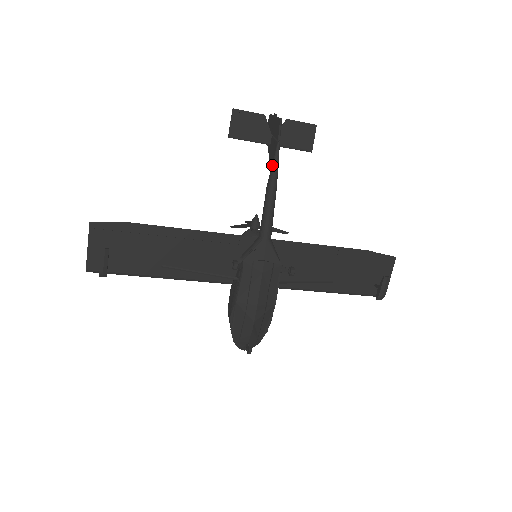
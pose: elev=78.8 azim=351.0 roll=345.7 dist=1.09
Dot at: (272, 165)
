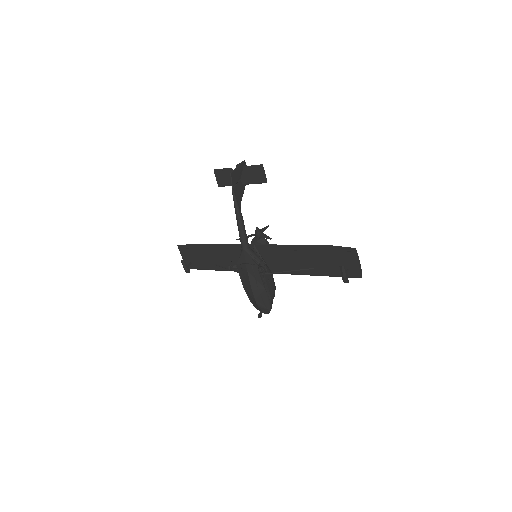
Dot at: (234, 204)
